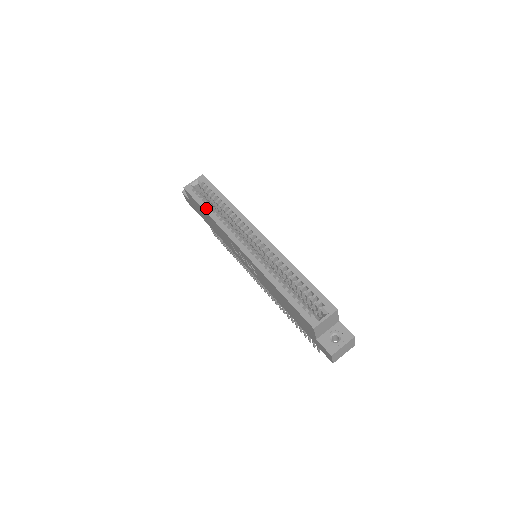
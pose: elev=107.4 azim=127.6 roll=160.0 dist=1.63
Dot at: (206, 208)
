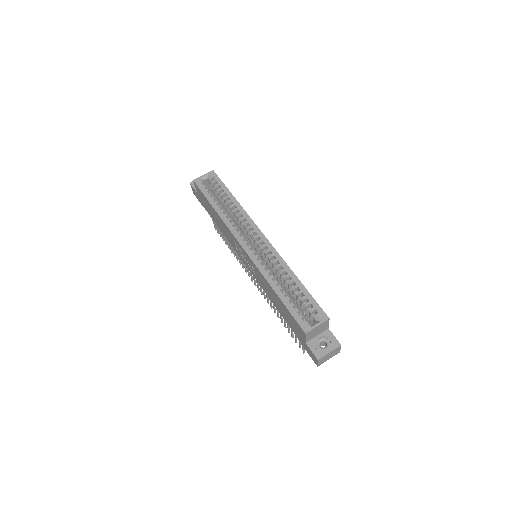
Dot at: (214, 204)
